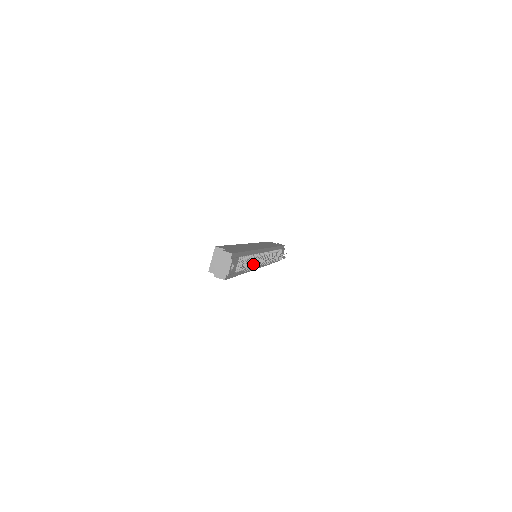
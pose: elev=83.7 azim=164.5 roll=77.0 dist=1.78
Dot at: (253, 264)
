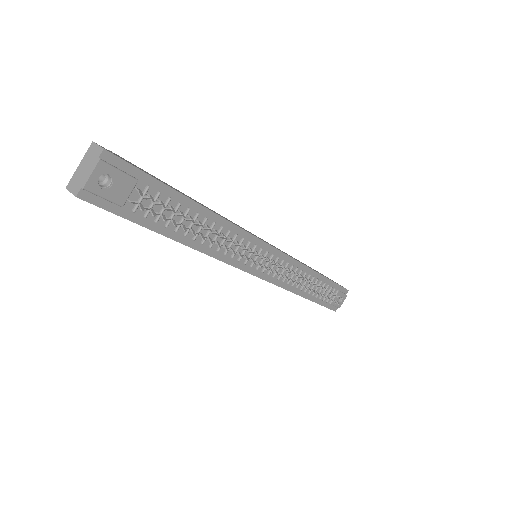
Dot at: (206, 235)
